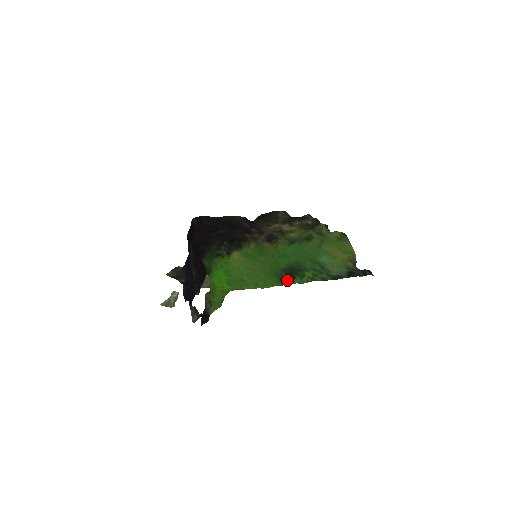
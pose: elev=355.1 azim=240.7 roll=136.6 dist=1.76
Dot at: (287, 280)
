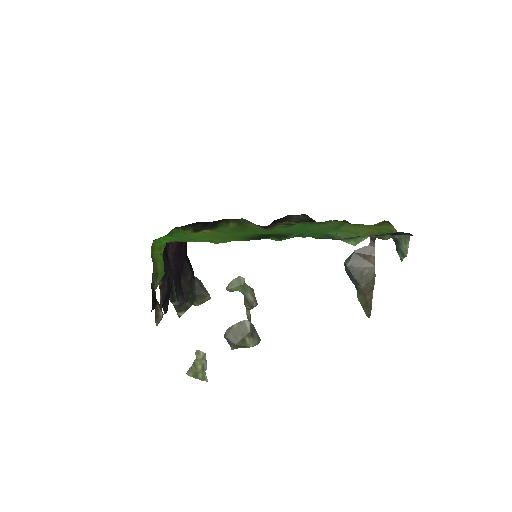
Dot at: (257, 238)
